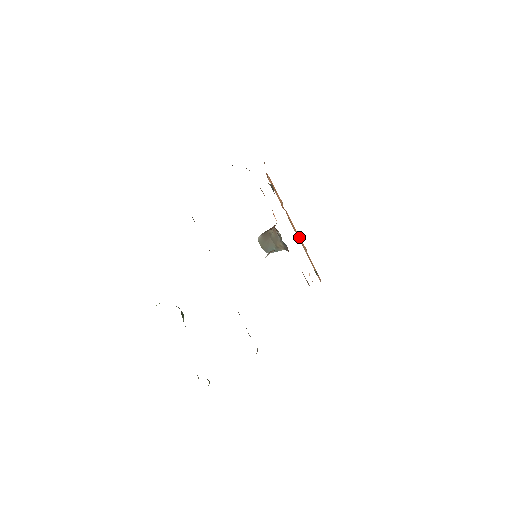
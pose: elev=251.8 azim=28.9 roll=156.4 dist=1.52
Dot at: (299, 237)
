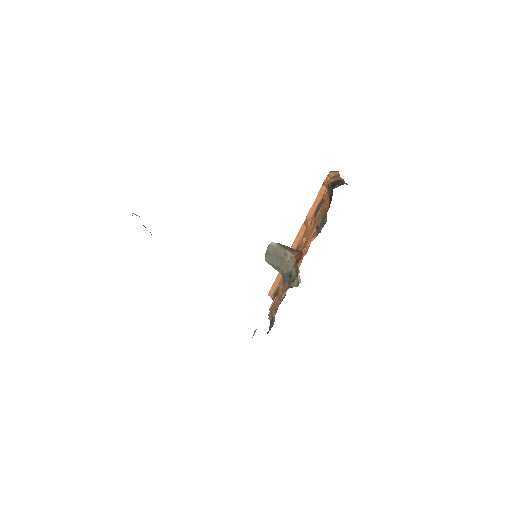
Dot at: occluded
